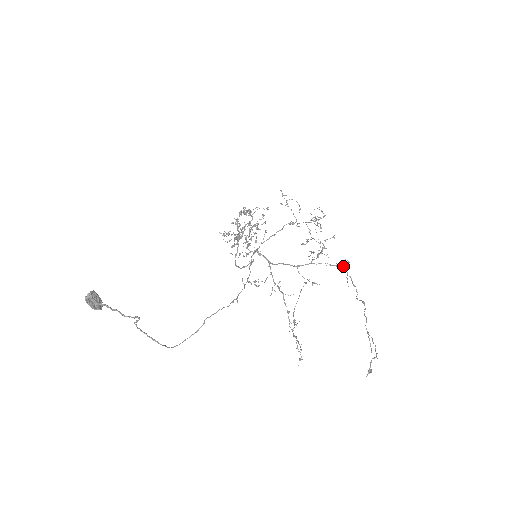
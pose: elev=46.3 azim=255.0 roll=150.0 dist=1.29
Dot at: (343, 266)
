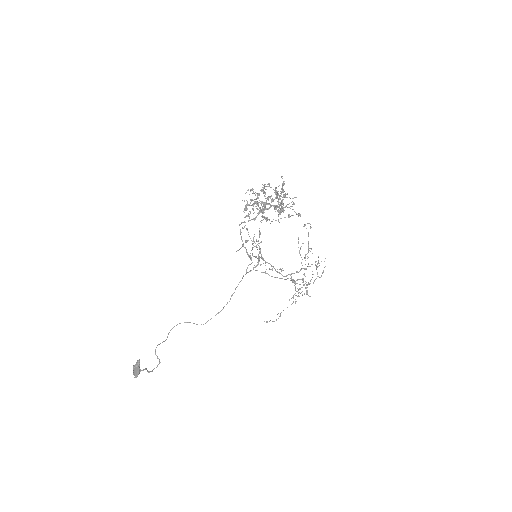
Dot at: (304, 284)
